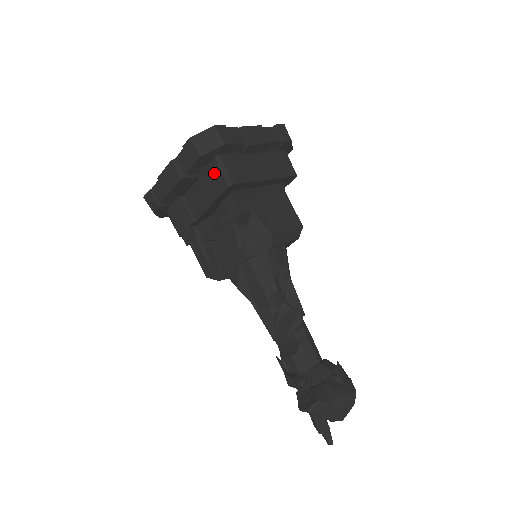
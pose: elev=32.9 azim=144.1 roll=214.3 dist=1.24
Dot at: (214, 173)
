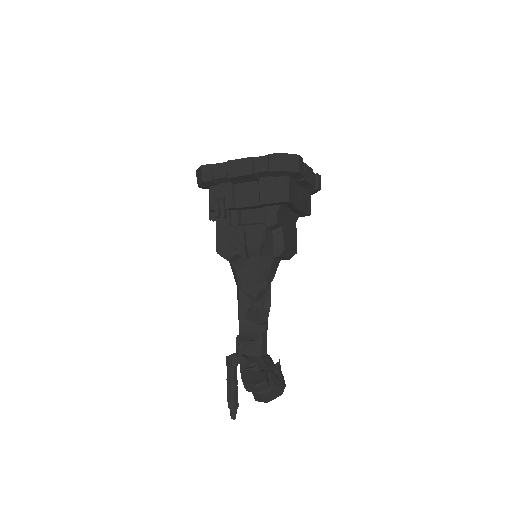
Dot at: (278, 185)
